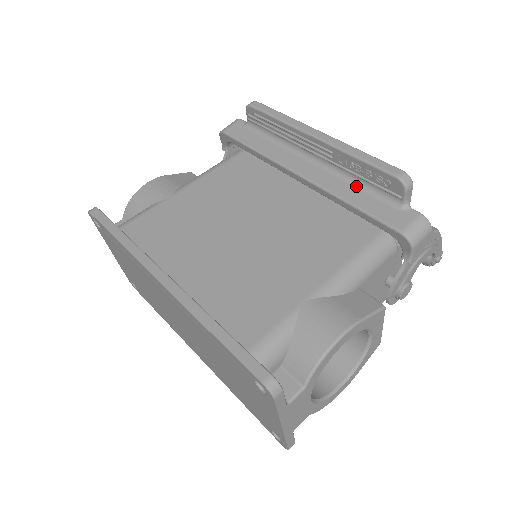
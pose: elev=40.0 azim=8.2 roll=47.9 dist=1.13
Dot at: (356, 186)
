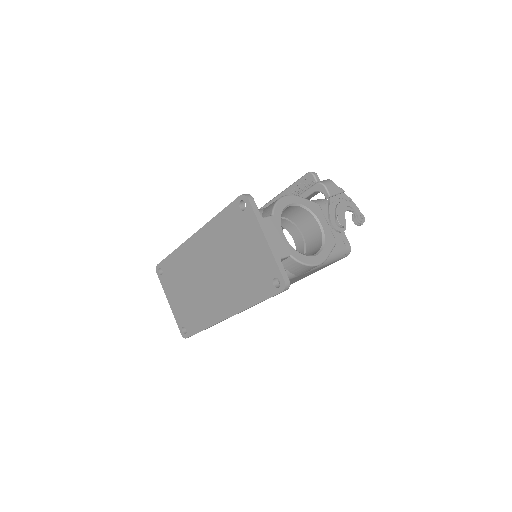
Dot at: occluded
